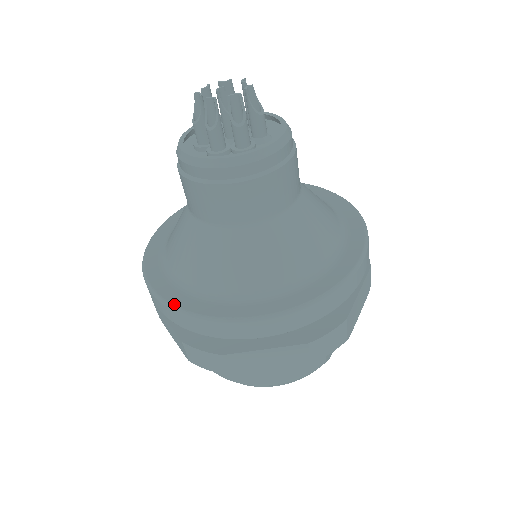
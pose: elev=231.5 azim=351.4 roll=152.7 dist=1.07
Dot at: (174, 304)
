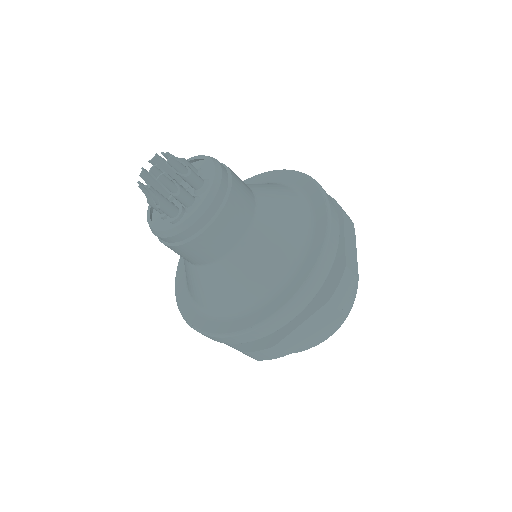
Dot at: (176, 292)
